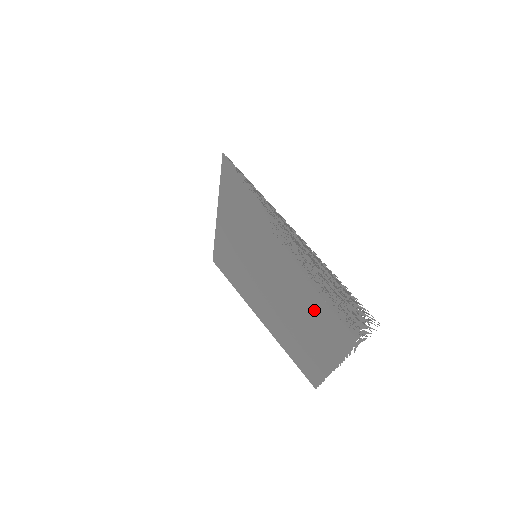
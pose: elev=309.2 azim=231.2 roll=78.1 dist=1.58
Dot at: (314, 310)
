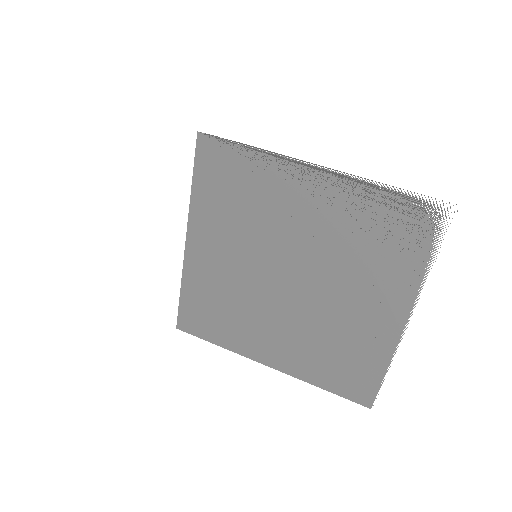
Dot at: (357, 267)
